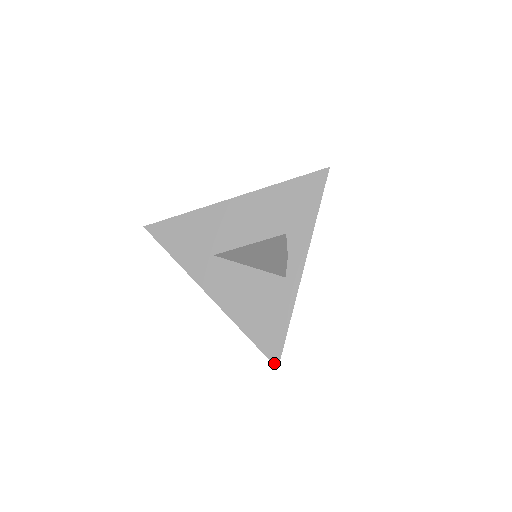
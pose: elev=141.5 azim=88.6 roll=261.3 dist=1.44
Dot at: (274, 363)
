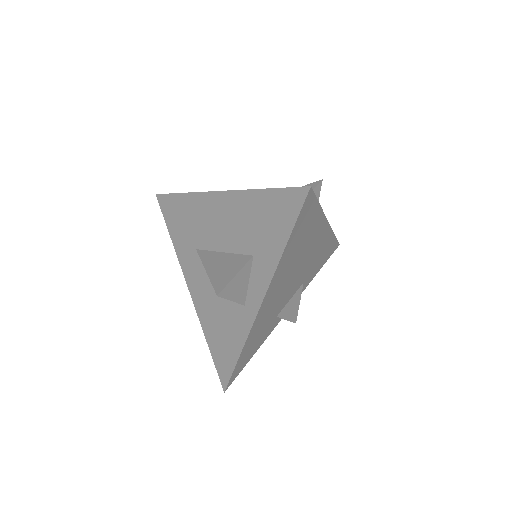
Dot at: (222, 385)
